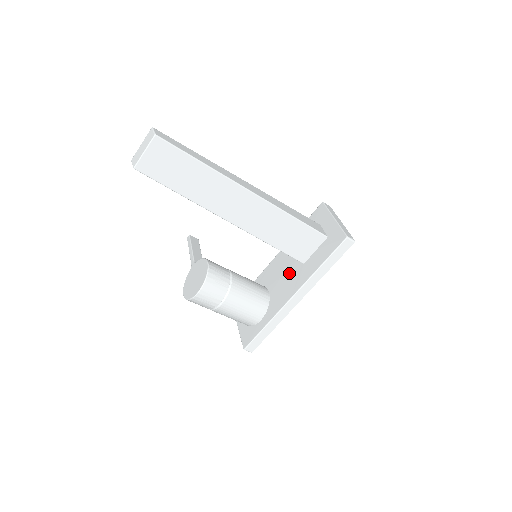
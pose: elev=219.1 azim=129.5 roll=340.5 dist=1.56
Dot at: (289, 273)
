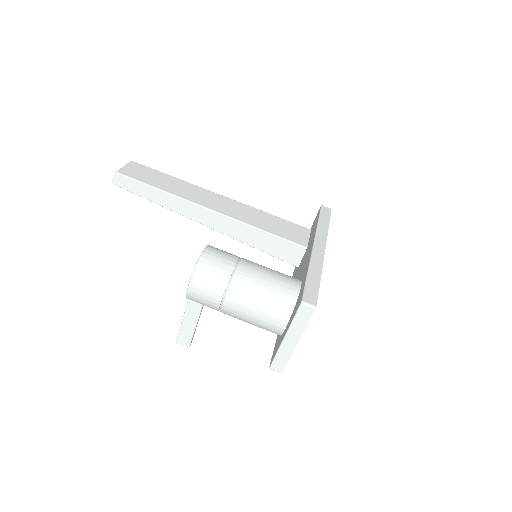
Dot at: (301, 265)
